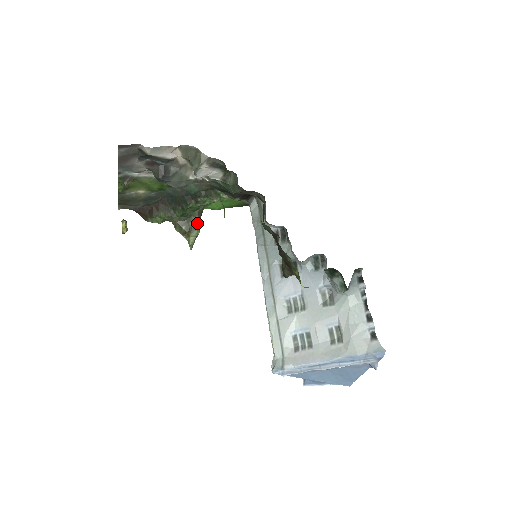
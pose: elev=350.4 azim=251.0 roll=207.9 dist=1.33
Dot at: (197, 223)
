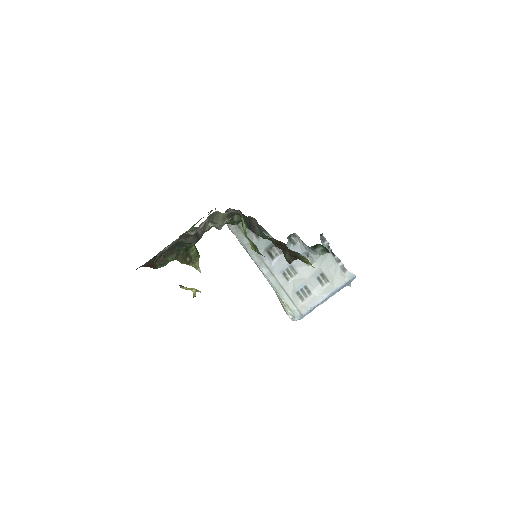
Dot at: (196, 251)
